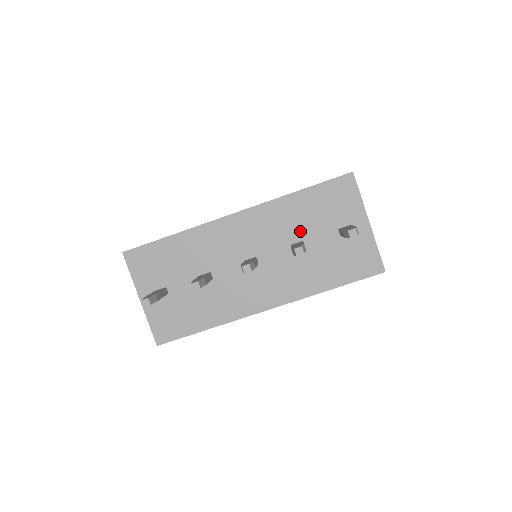
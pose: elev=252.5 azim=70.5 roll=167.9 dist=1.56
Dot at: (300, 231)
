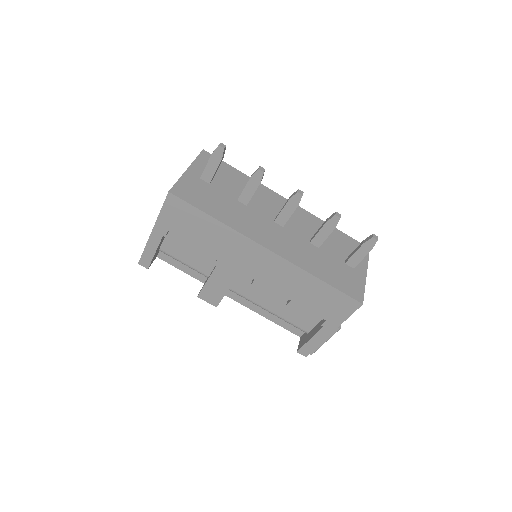
Dot at: occluded
